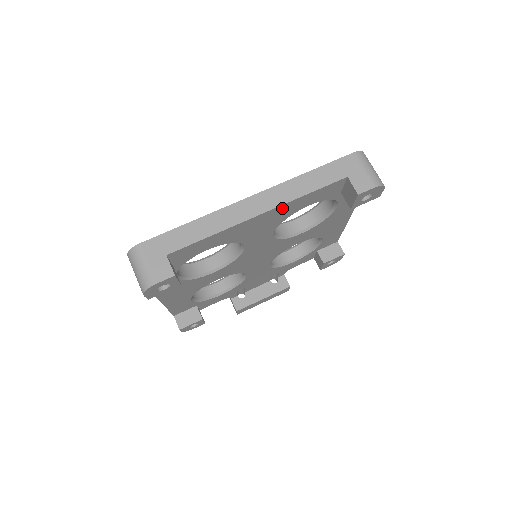
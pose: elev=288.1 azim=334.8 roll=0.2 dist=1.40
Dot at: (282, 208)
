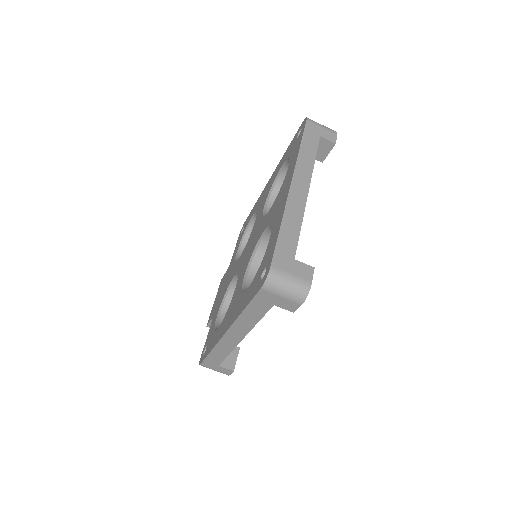
Dot at: occluded
